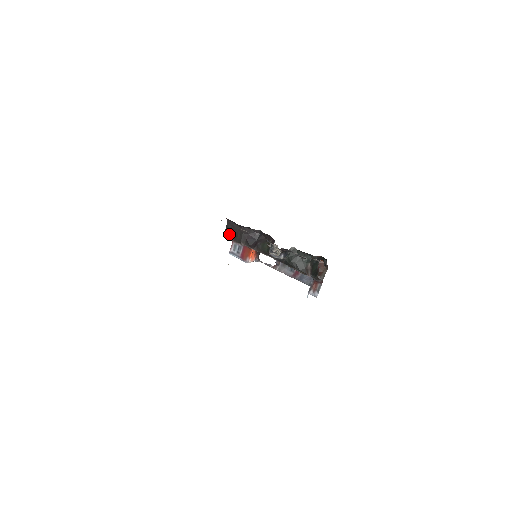
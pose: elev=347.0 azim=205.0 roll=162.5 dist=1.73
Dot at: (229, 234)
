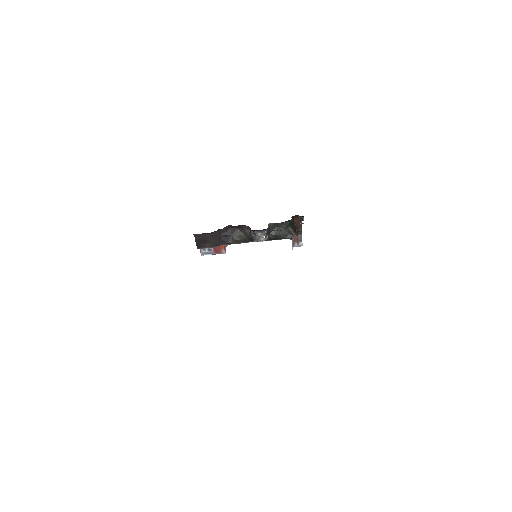
Dot at: (201, 244)
